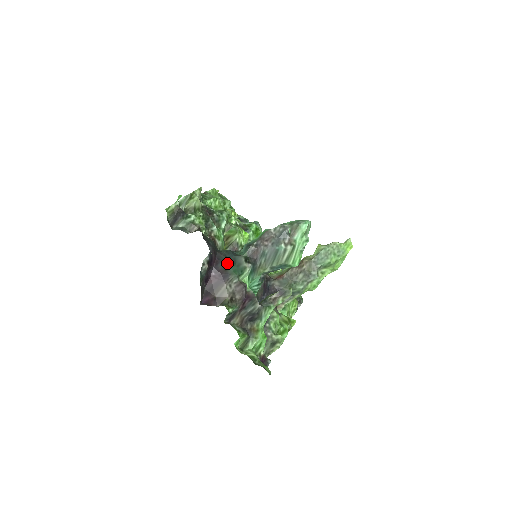
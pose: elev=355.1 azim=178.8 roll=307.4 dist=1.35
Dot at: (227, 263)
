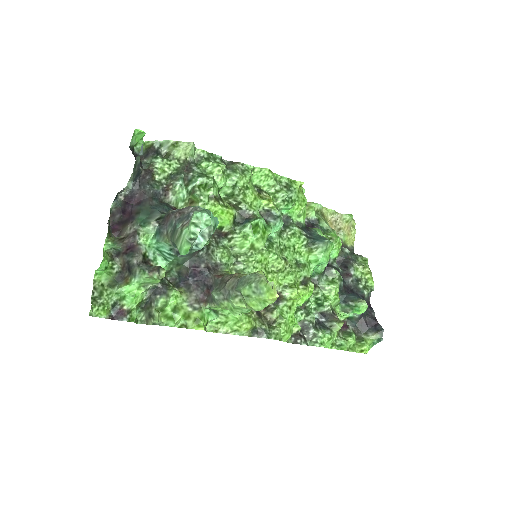
Dot at: (143, 209)
